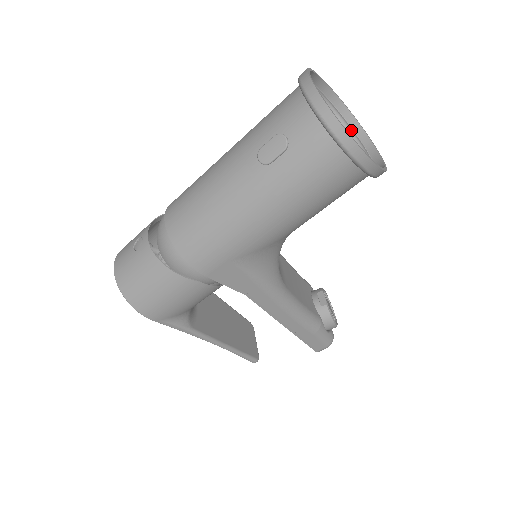
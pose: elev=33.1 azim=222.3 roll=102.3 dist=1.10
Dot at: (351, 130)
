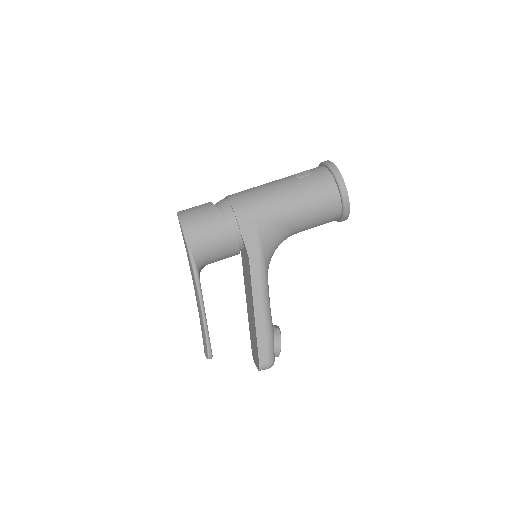
Dot at: occluded
